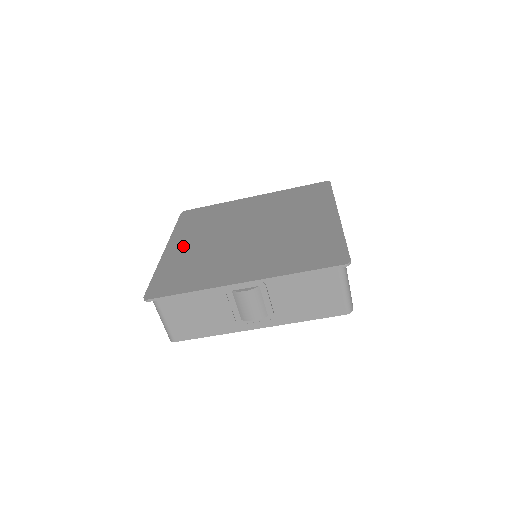
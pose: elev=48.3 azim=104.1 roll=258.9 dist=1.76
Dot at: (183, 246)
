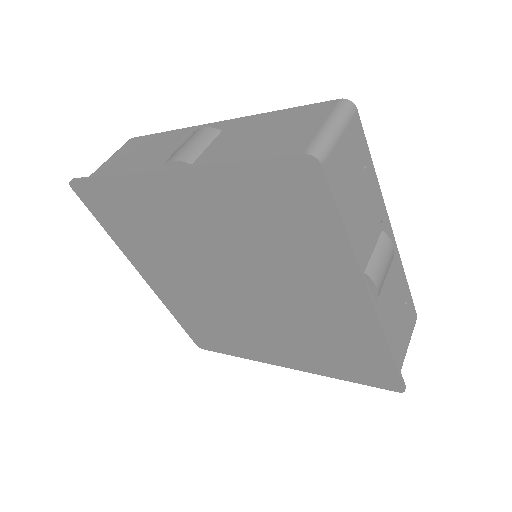
Dot at: (163, 284)
